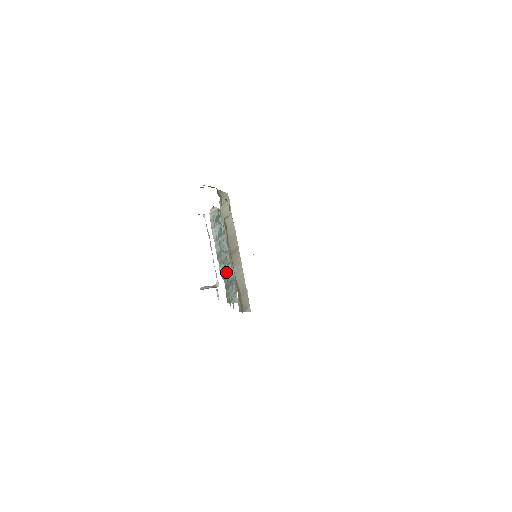
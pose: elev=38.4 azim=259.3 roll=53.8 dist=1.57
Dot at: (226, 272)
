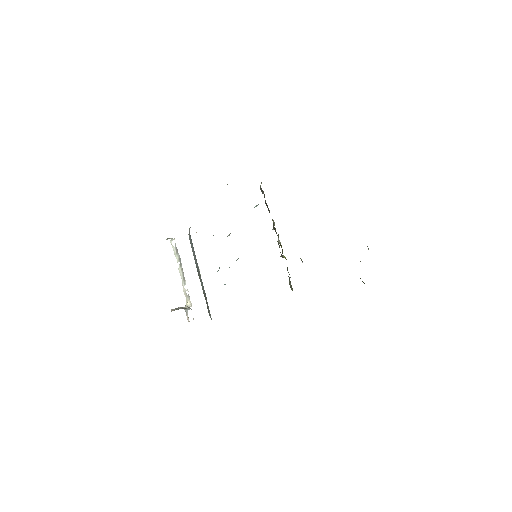
Dot at: occluded
